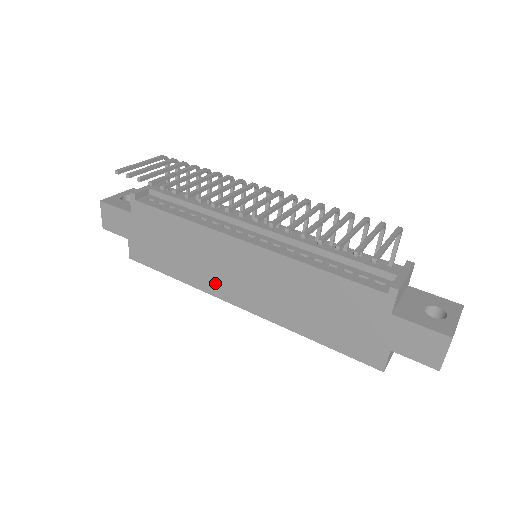
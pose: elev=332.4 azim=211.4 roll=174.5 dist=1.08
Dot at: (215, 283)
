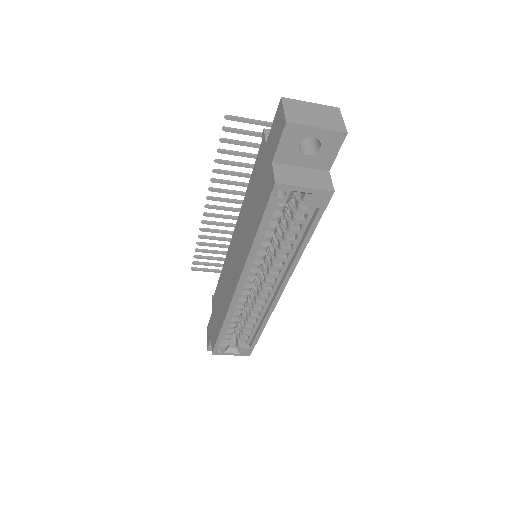
Dot at: (229, 292)
